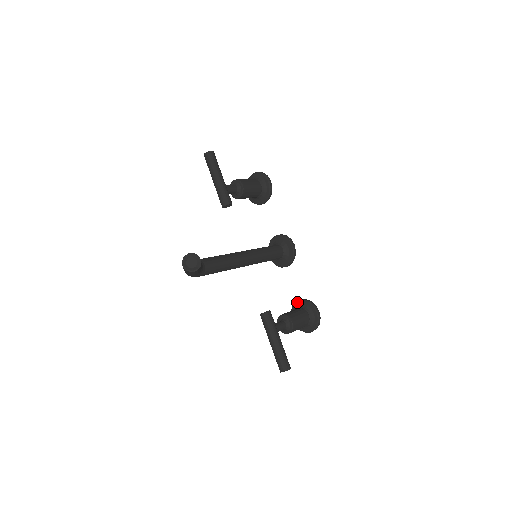
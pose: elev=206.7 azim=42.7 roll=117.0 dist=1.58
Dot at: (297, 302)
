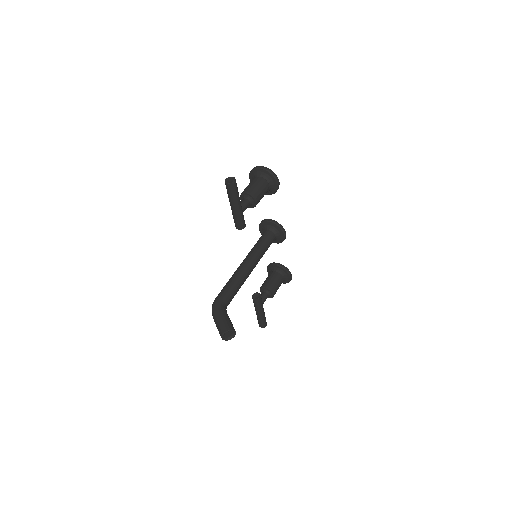
Dot at: (275, 265)
